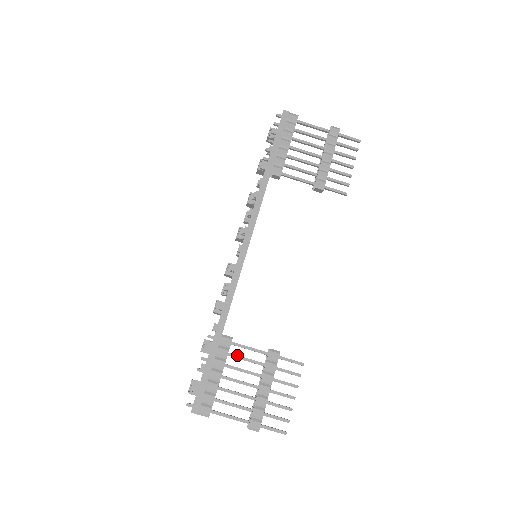
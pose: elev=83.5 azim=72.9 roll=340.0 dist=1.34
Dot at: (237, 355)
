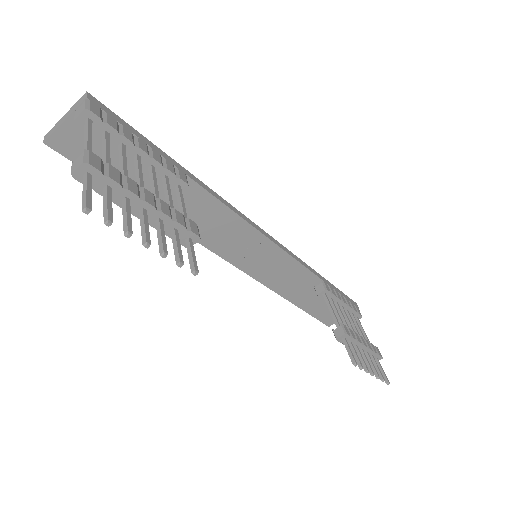
Dot at: occluded
